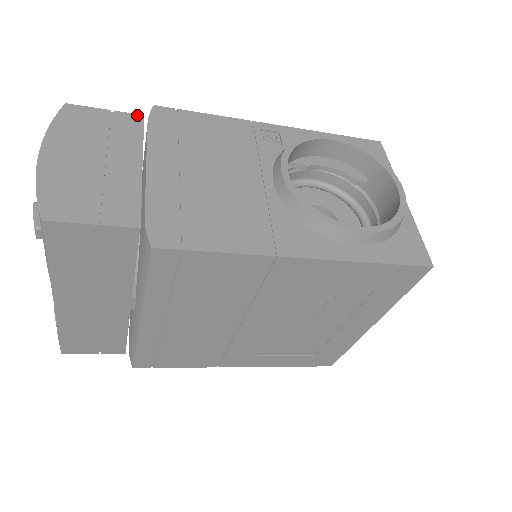
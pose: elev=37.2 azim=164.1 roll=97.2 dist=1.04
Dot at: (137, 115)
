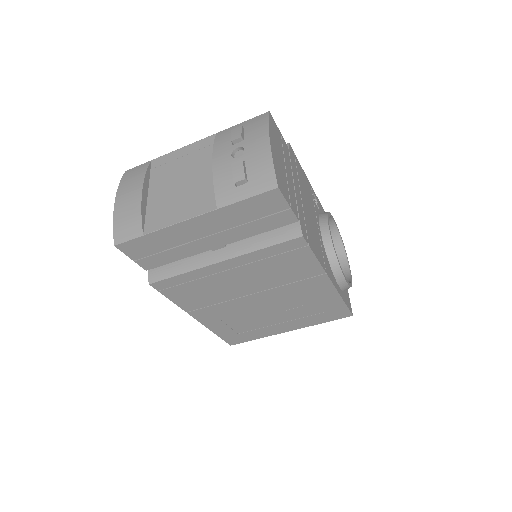
Dot at: occluded
